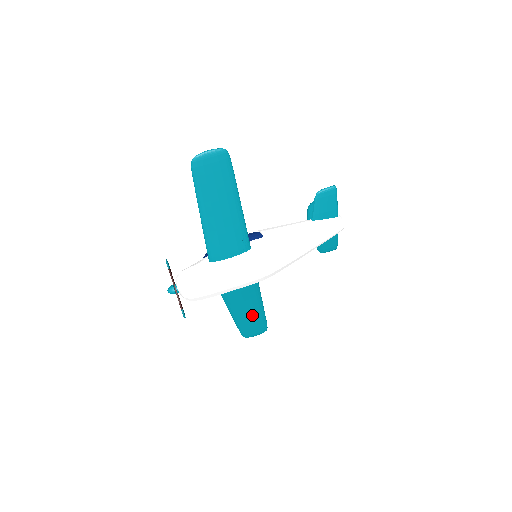
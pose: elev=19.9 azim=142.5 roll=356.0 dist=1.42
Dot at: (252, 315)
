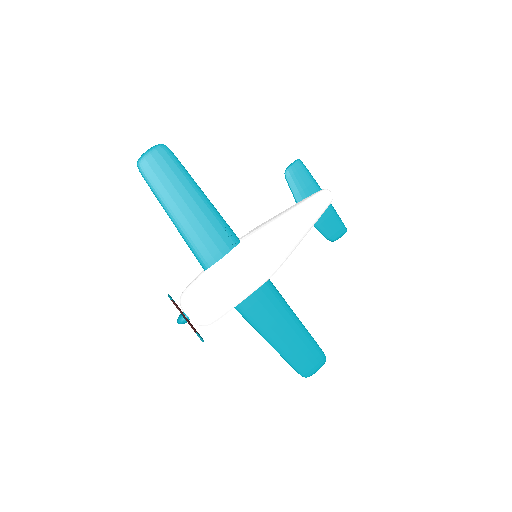
Dot at: (293, 336)
